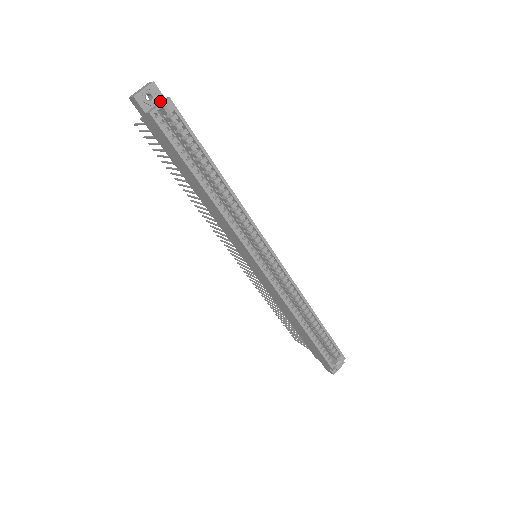
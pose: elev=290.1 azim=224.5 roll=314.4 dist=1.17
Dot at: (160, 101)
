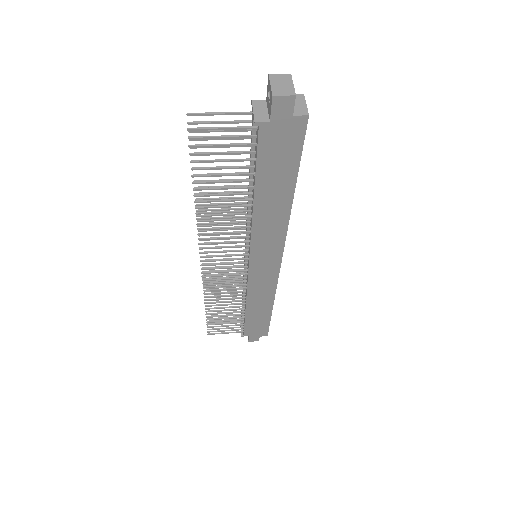
Dot at: occluded
